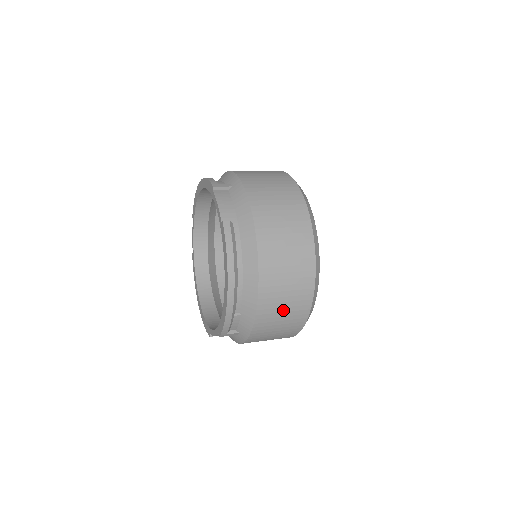
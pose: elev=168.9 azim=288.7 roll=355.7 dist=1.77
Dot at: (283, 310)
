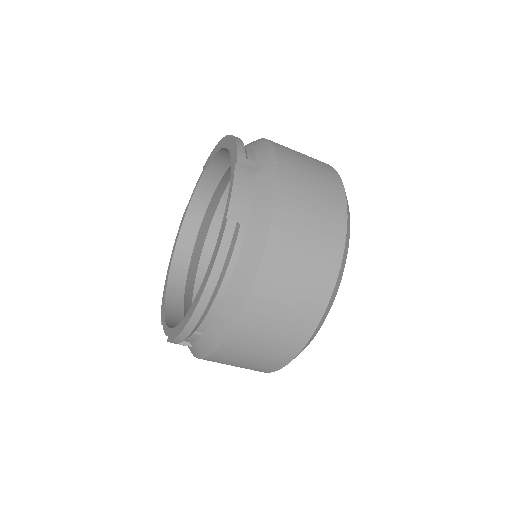
Dot at: occluded
